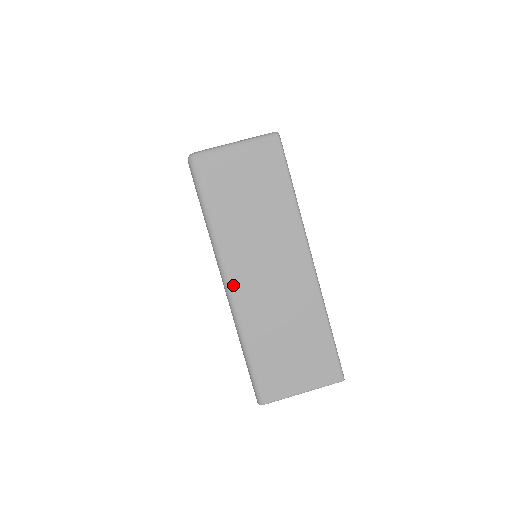
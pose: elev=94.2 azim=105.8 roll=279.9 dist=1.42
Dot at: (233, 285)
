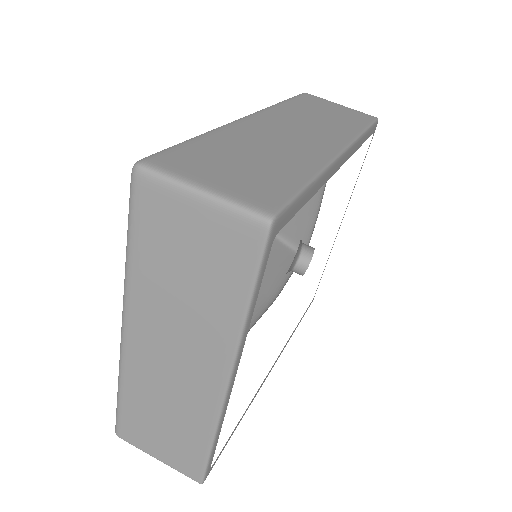
Dot at: (128, 336)
